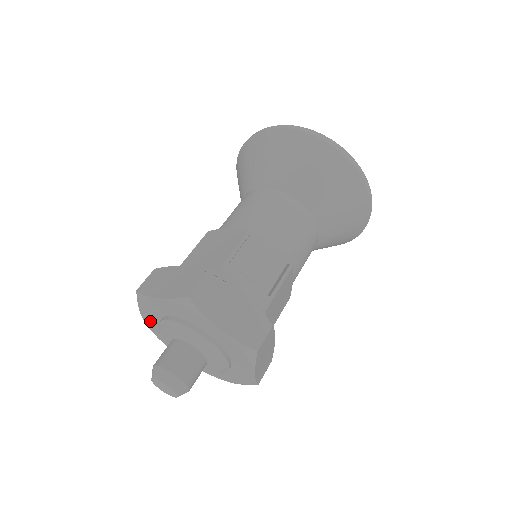
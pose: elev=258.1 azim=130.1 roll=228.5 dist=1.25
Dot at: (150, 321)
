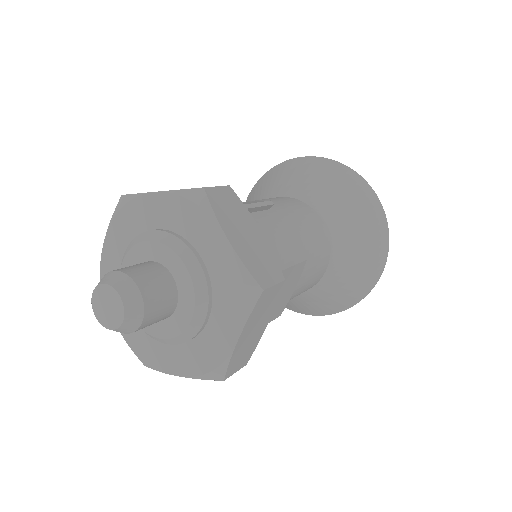
Dot at: (112, 251)
